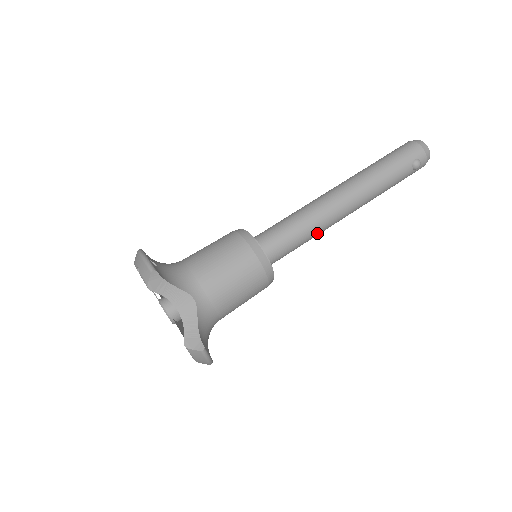
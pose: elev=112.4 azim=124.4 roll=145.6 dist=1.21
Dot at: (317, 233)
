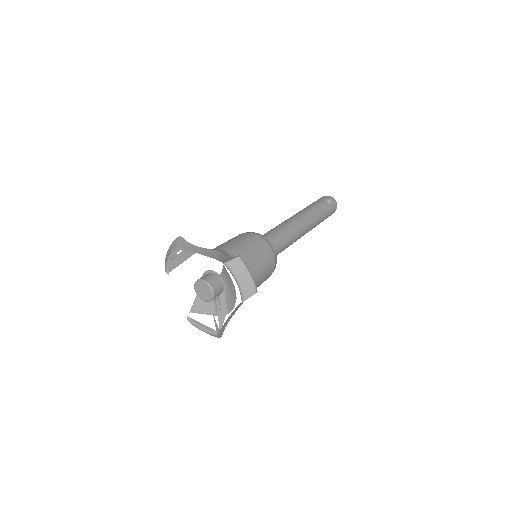
Dot at: (290, 234)
